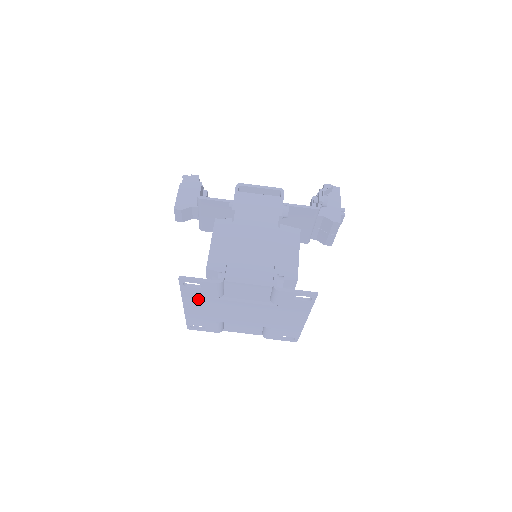
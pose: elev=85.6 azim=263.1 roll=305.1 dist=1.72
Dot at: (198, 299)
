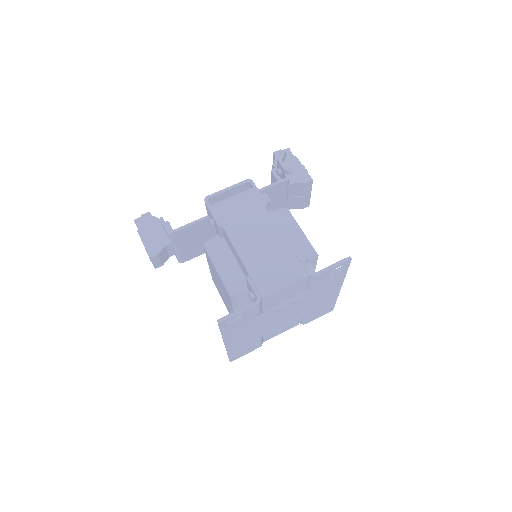
Dot at: (239, 330)
